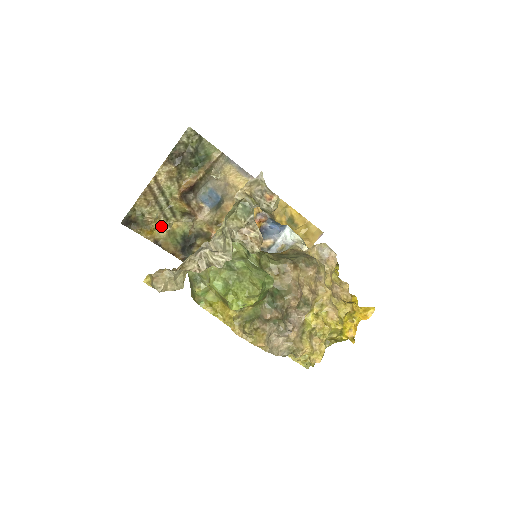
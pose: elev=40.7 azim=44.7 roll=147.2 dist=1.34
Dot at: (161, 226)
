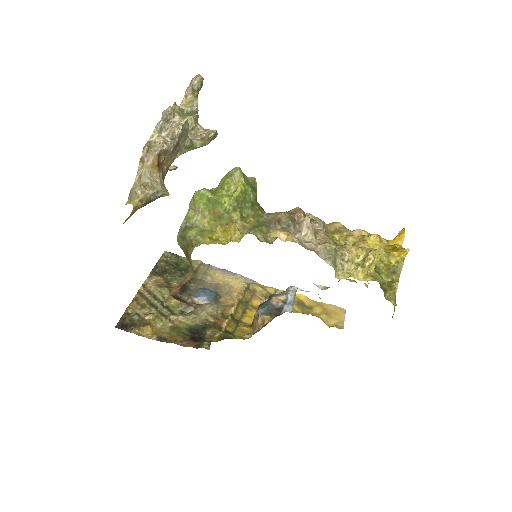
Dot at: (161, 325)
